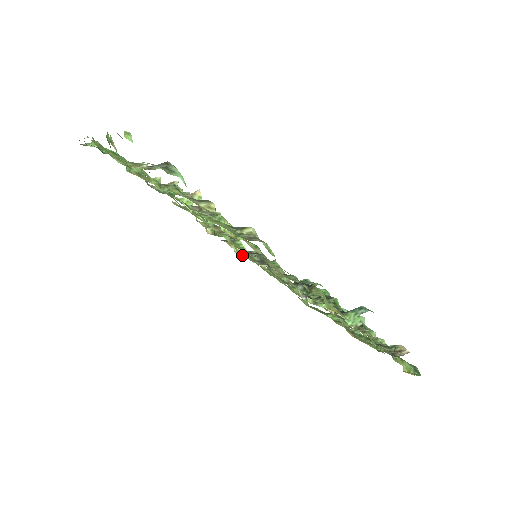
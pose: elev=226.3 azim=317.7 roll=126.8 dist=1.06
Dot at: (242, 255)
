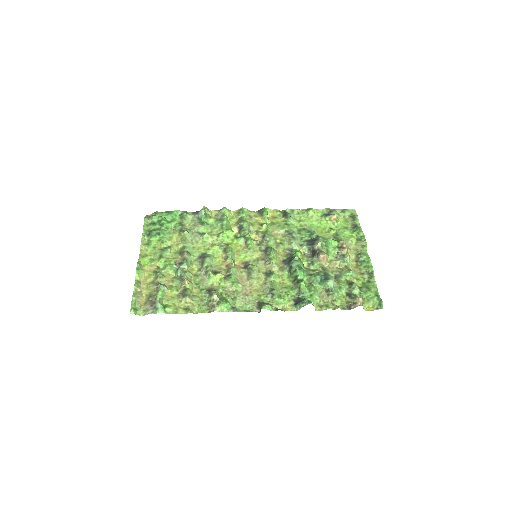
Dot at: (274, 217)
